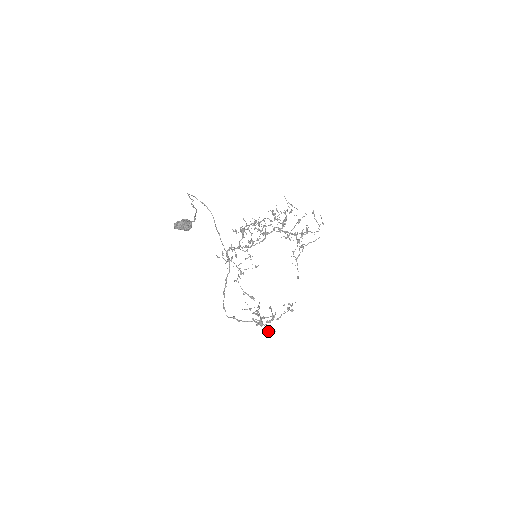
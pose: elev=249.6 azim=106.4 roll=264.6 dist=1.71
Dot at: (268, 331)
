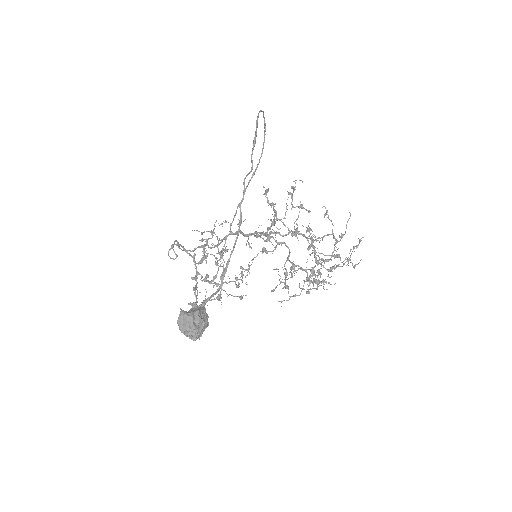
Dot at: occluded
